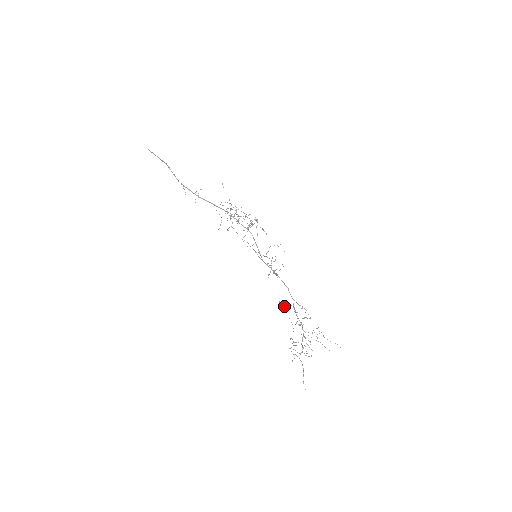
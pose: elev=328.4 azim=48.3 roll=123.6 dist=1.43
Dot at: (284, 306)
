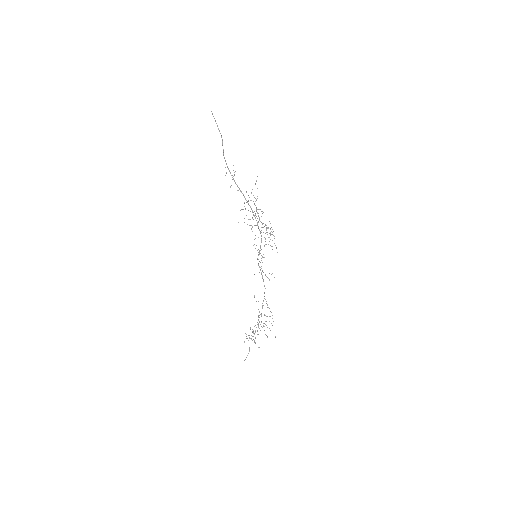
Dot at: (256, 301)
